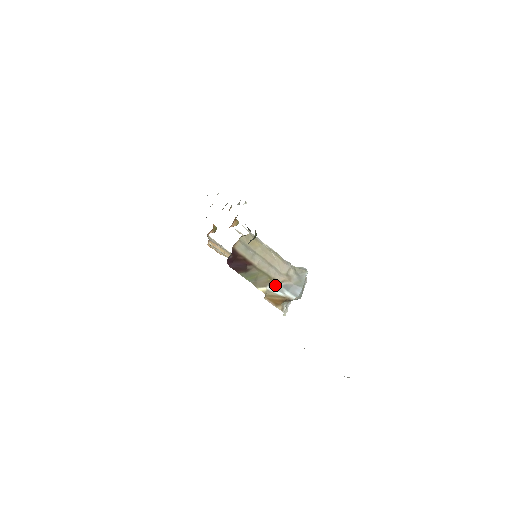
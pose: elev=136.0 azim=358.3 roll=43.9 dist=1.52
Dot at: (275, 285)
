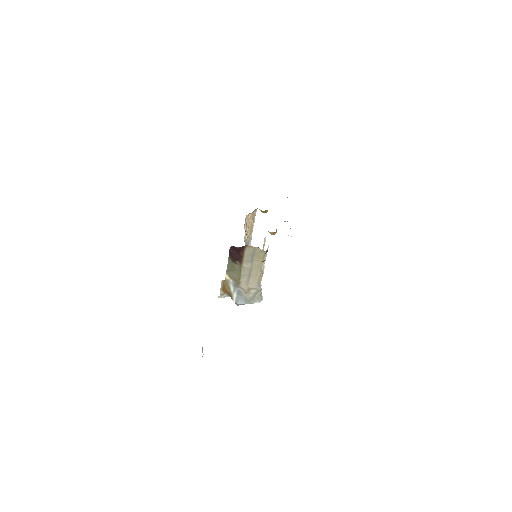
Dot at: (236, 284)
